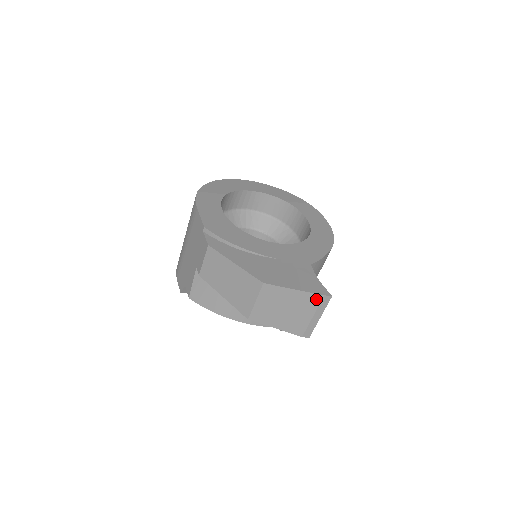
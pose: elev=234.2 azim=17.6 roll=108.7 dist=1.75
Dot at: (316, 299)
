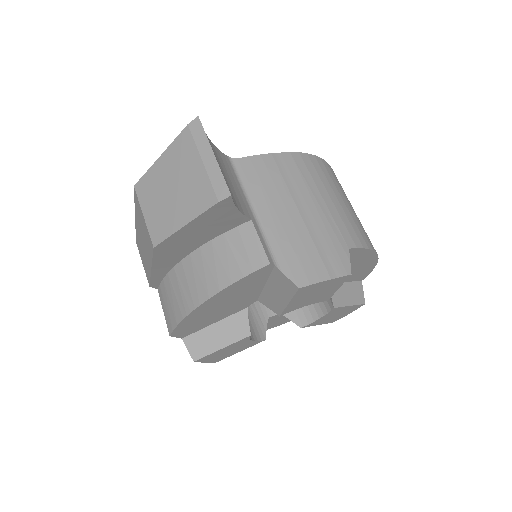
Dot at: (185, 139)
